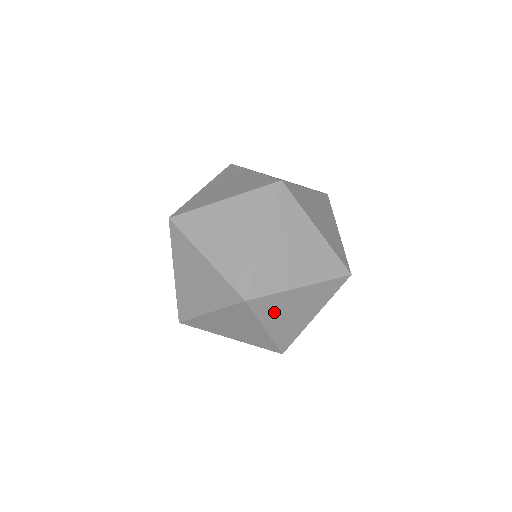
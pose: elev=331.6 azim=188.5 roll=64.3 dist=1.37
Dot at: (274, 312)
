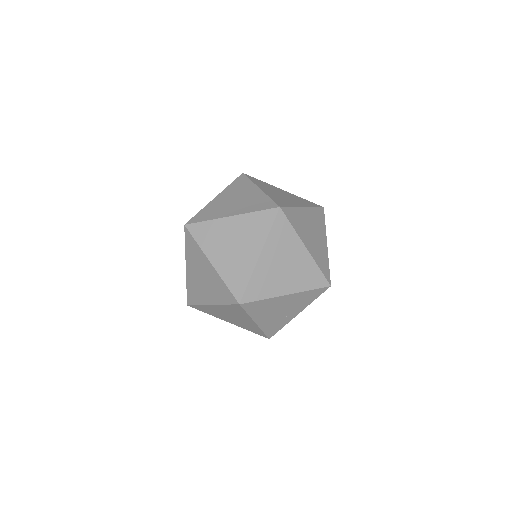
Dot at: (278, 246)
